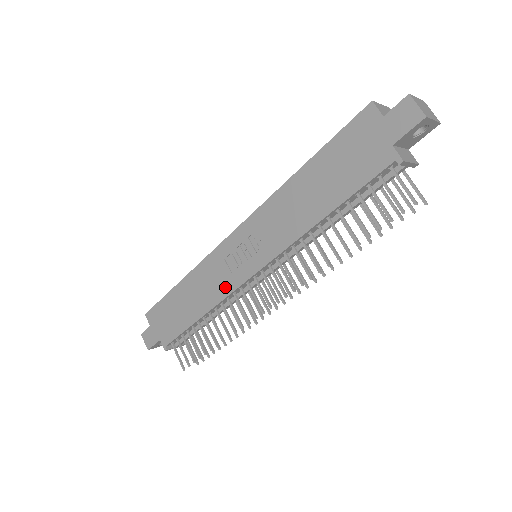
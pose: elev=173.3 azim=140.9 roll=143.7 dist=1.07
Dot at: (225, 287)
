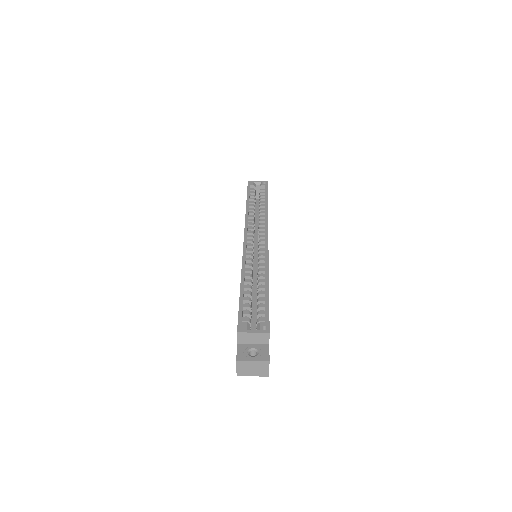
Dot at: occluded
